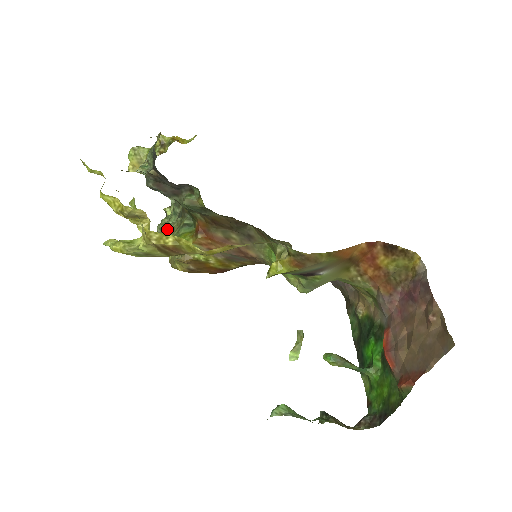
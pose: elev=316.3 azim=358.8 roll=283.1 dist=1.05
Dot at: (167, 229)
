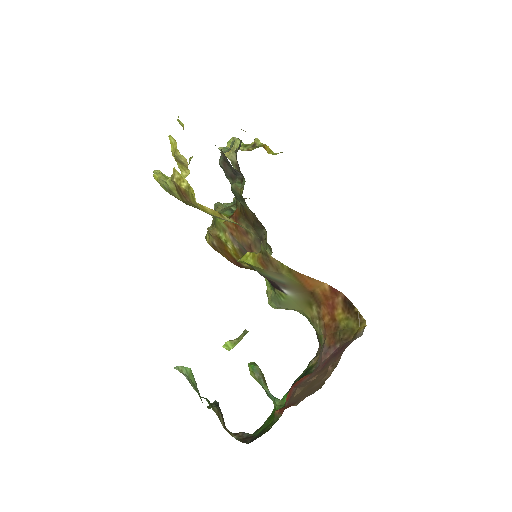
Dot at: (219, 207)
